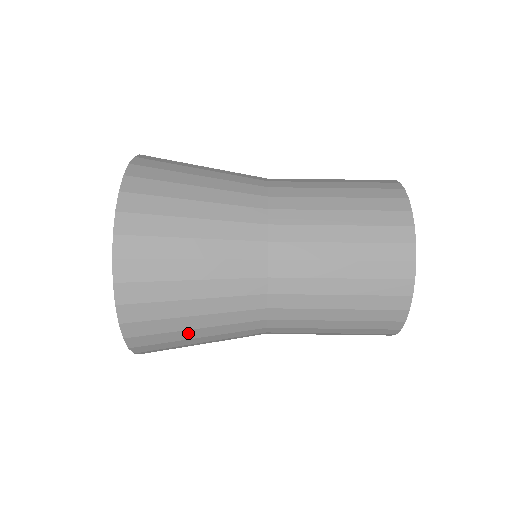
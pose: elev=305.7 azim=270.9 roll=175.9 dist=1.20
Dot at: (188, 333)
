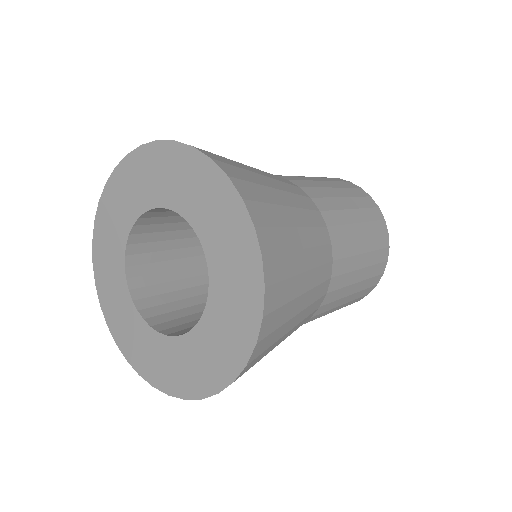
Dot at: (274, 194)
